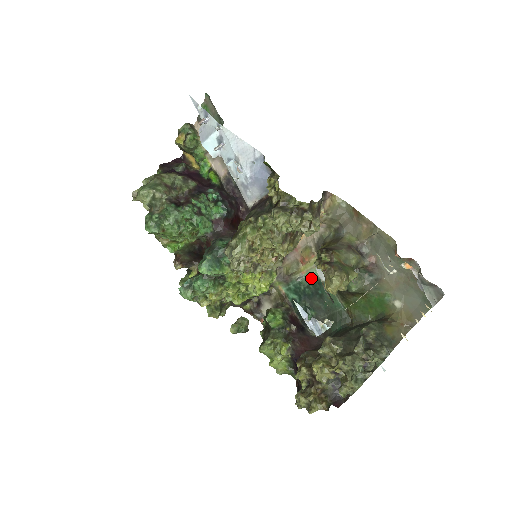
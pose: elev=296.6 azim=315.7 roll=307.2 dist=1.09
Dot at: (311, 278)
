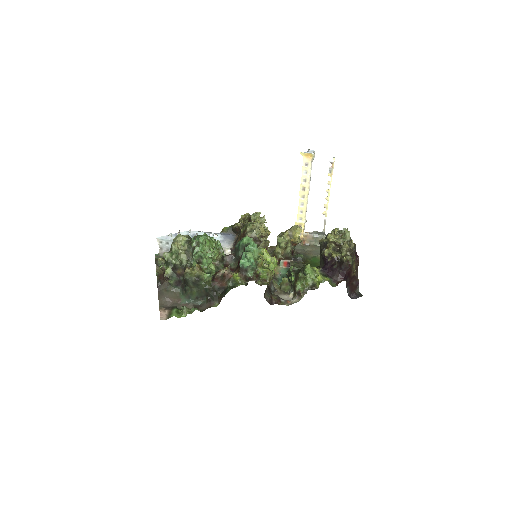
Dot at: (283, 272)
